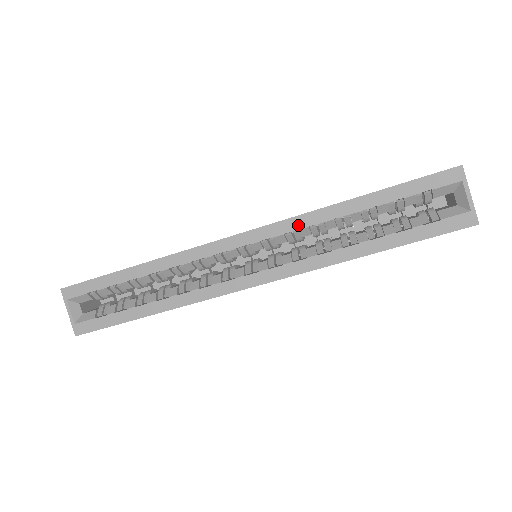
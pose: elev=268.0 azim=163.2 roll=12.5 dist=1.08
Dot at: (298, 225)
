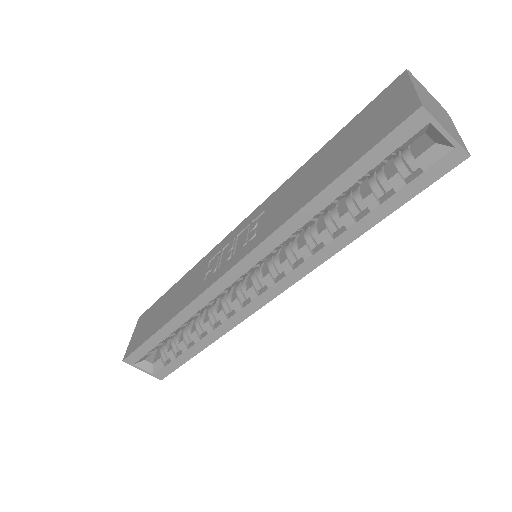
Dot at: (278, 241)
